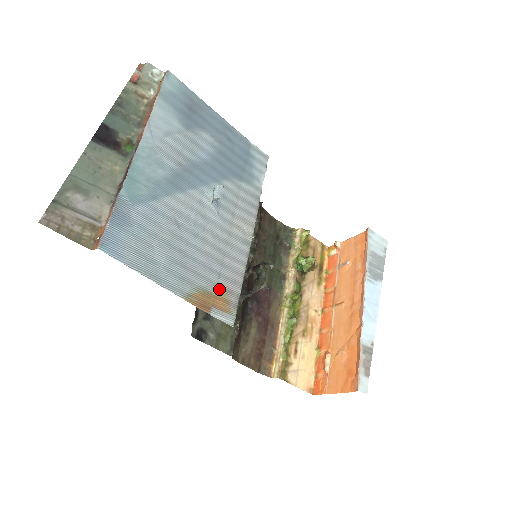
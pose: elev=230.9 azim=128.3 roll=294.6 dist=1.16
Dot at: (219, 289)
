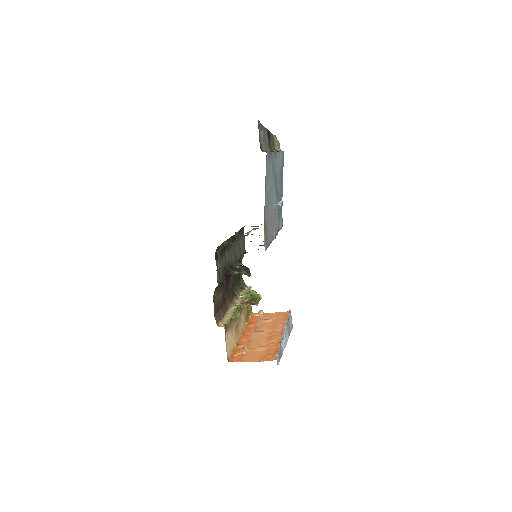
Dot at: (267, 232)
